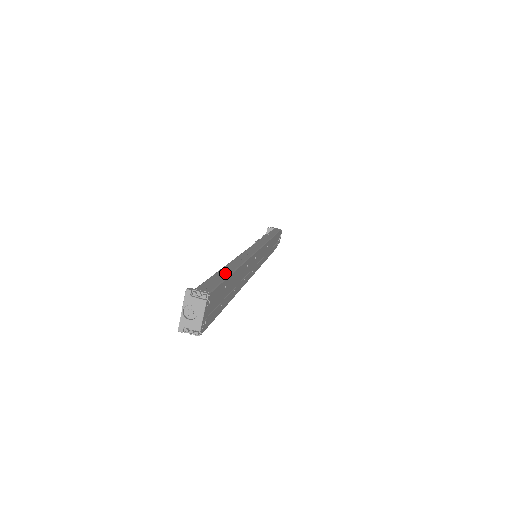
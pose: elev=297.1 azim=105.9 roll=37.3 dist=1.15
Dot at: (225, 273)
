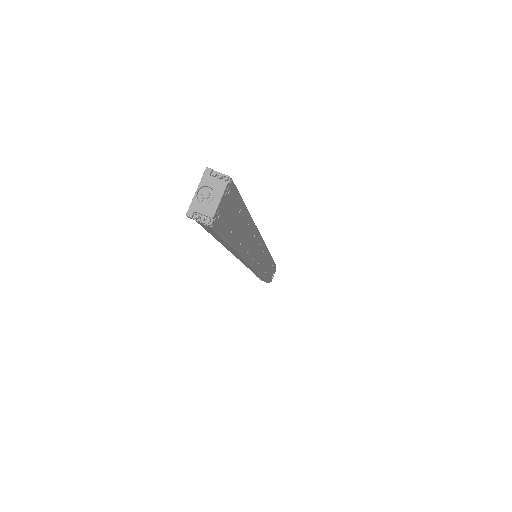
Dot at: occluded
